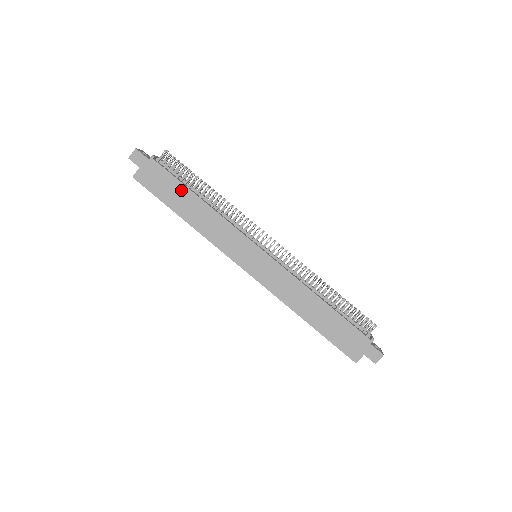
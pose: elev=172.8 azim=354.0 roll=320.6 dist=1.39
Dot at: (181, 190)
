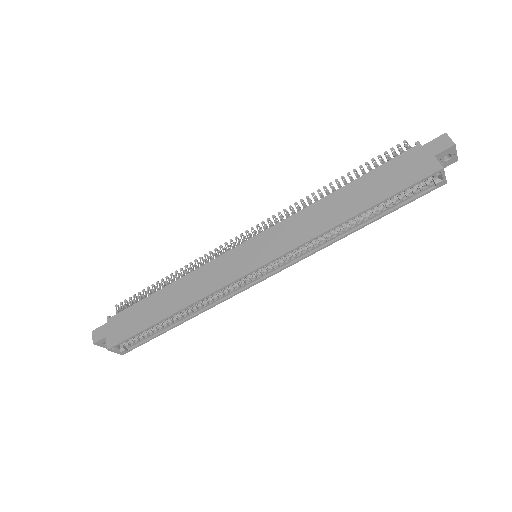
Dot at: (148, 303)
